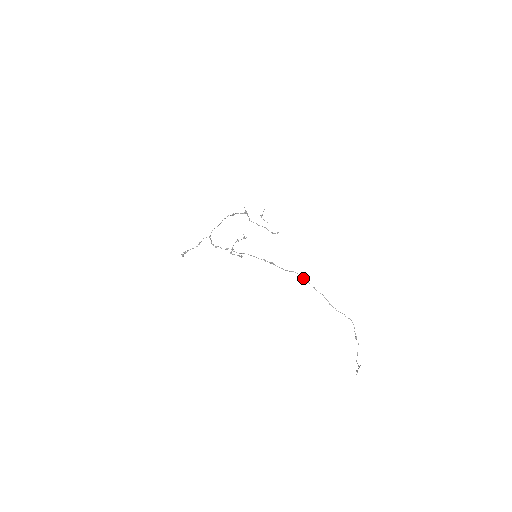
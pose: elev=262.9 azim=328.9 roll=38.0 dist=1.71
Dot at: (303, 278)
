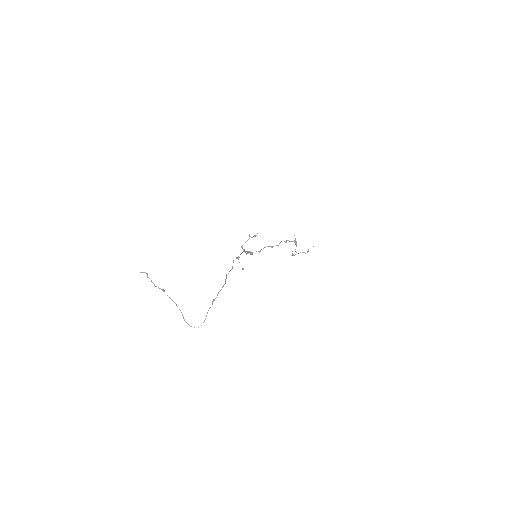
Dot at: occluded
